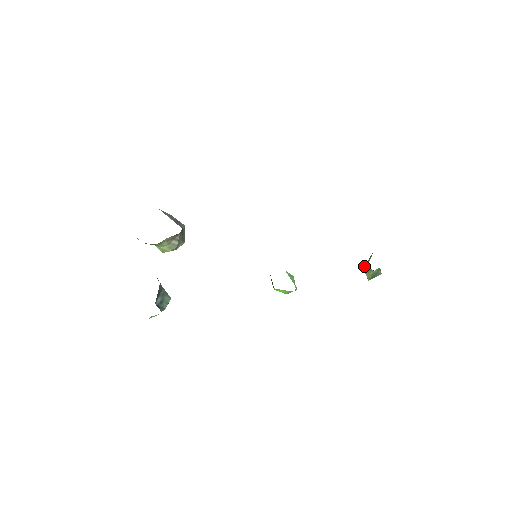
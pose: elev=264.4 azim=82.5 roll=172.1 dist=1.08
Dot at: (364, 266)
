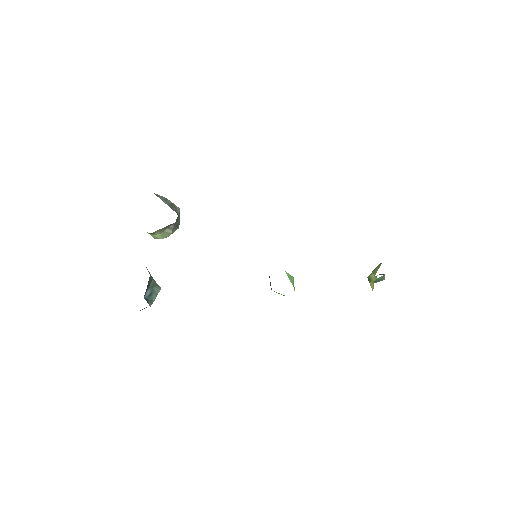
Dot at: occluded
